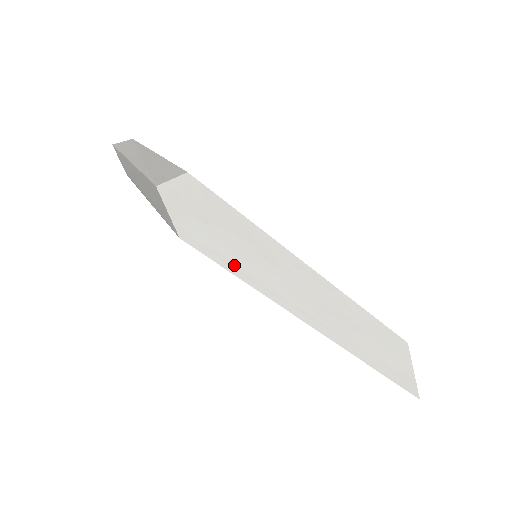
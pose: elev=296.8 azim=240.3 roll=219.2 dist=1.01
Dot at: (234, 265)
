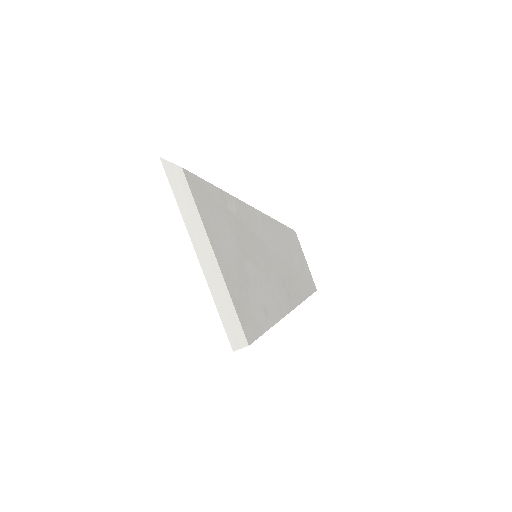
Dot at: occluded
